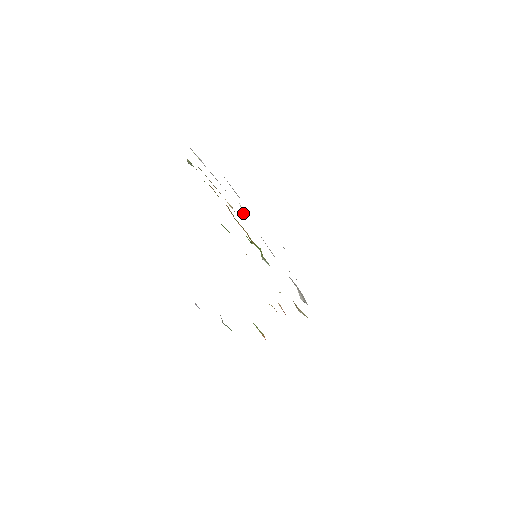
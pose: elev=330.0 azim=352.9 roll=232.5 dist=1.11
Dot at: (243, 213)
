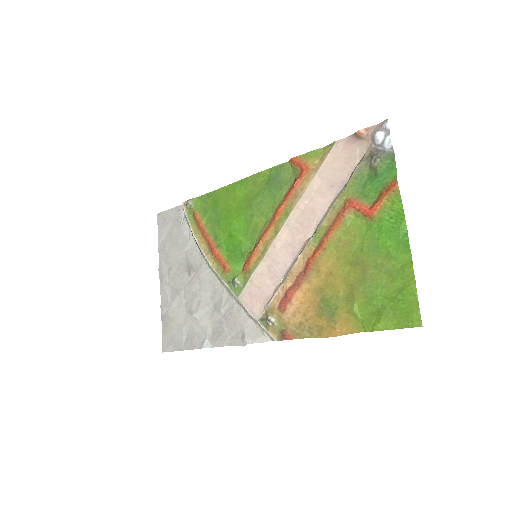
Dot at: (192, 271)
